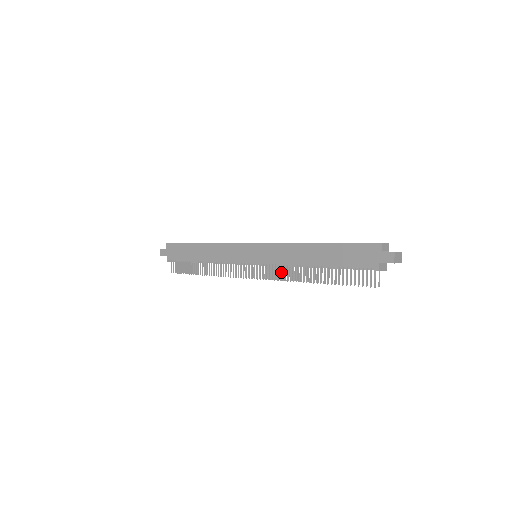
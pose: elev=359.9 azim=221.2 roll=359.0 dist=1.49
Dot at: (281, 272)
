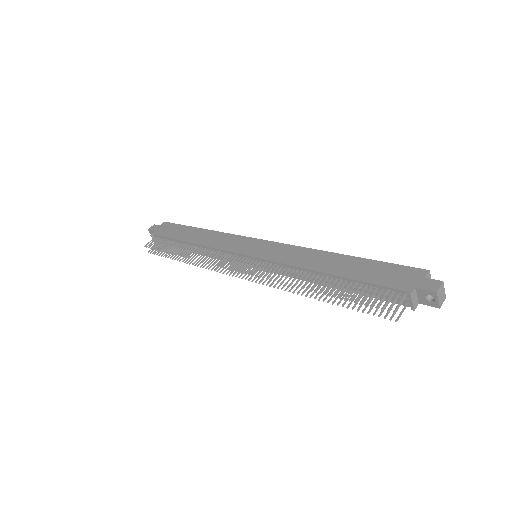
Dot at: (277, 272)
